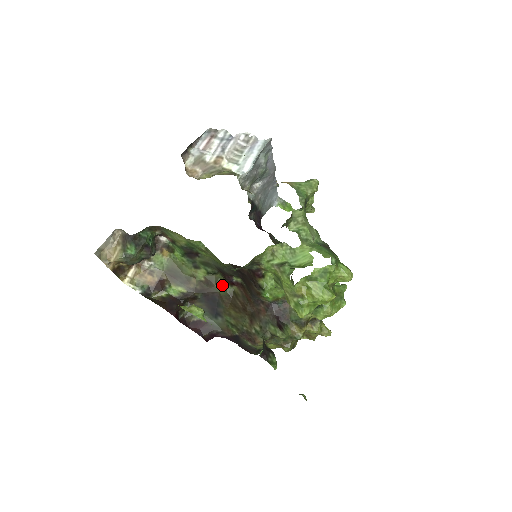
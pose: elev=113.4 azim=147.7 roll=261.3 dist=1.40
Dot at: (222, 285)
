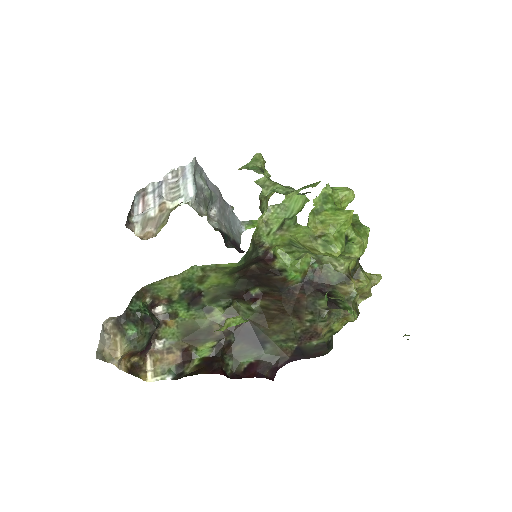
Dot at: (246, 311)
